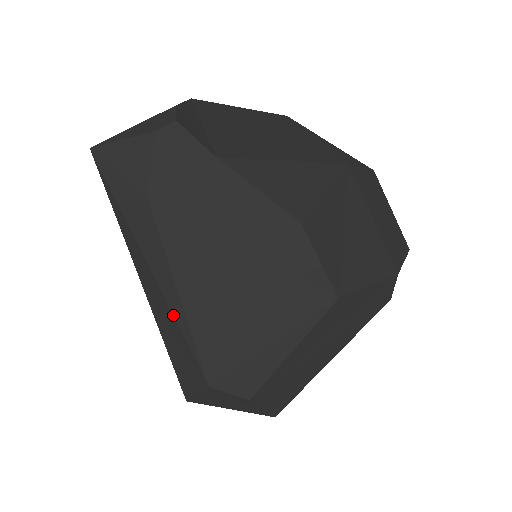
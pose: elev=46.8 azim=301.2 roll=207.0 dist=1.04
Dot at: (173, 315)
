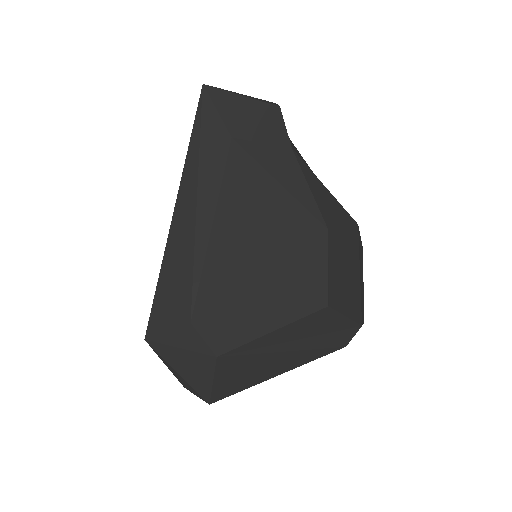
Dot at: (195, 242)
